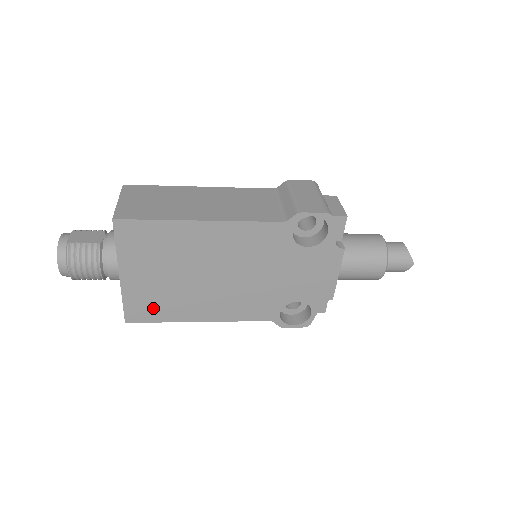
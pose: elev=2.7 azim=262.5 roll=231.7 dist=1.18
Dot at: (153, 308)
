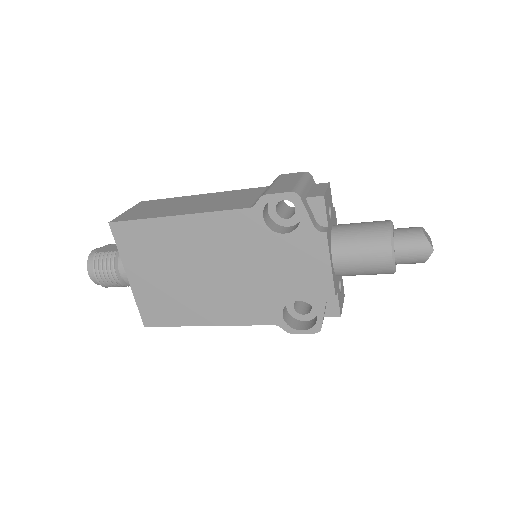
Dot at: (163, 311)
